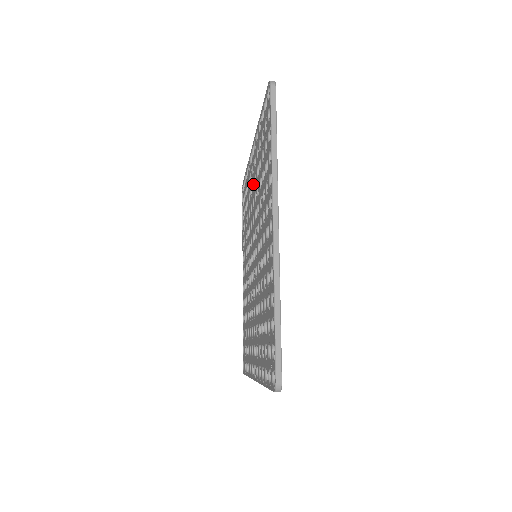
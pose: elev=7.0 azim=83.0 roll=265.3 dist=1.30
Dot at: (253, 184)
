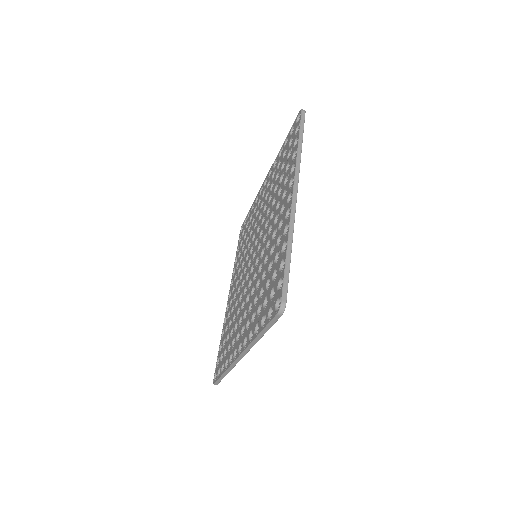
Dot at: (261, 205)
